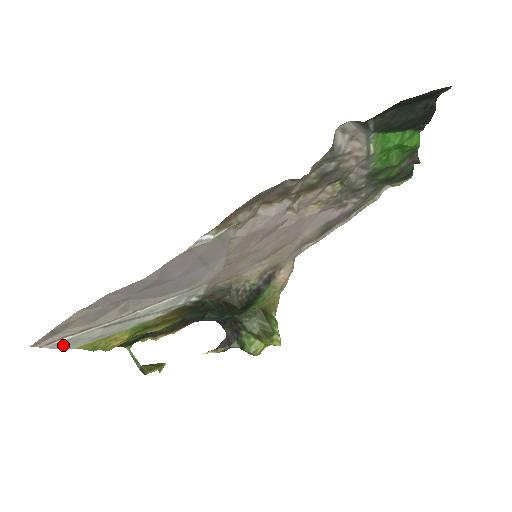
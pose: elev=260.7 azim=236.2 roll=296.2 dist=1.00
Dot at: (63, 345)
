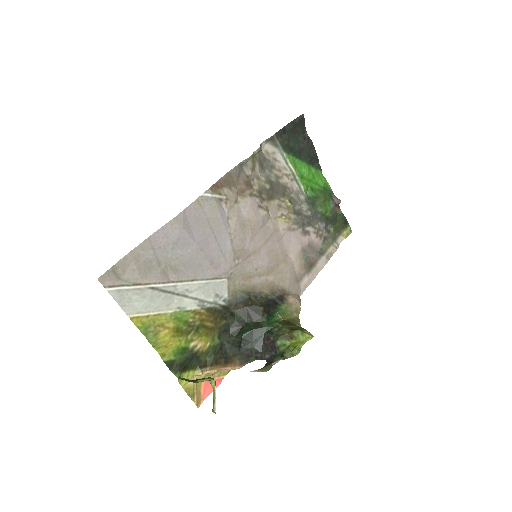
Dot at: (121, 300)
